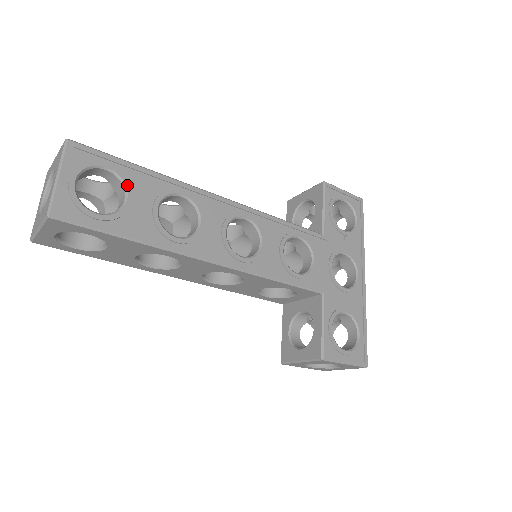
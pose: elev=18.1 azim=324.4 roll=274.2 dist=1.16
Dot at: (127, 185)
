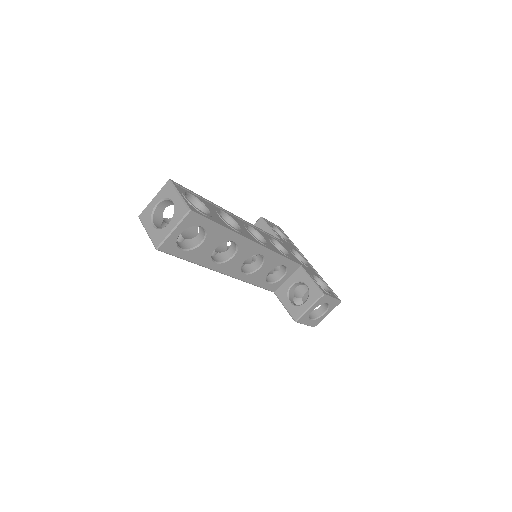
Dot at: (203, 203)
